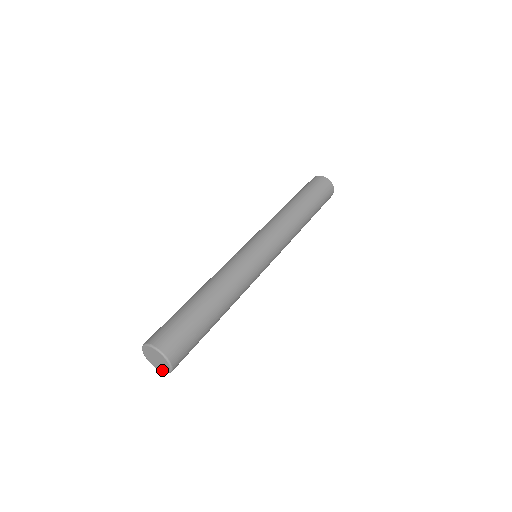
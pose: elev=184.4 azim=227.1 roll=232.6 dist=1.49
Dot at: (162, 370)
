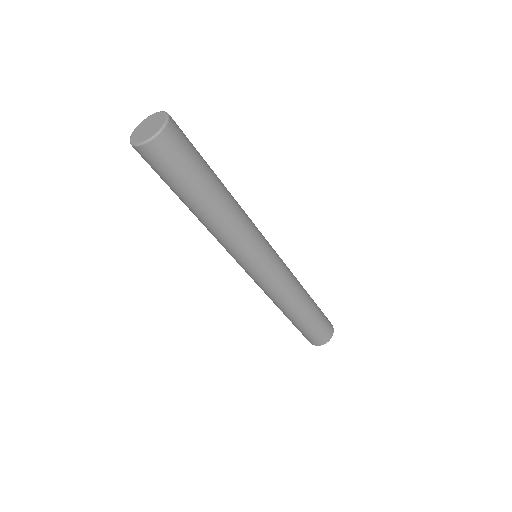
Dot at: (145, 138)
